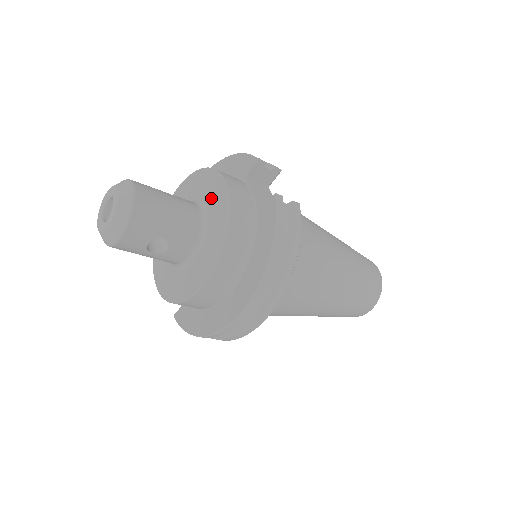
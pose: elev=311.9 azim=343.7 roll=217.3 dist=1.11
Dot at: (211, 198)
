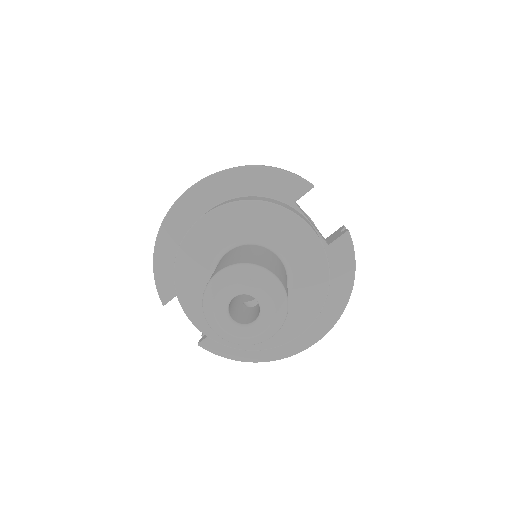
Dot at: (291, 244)
